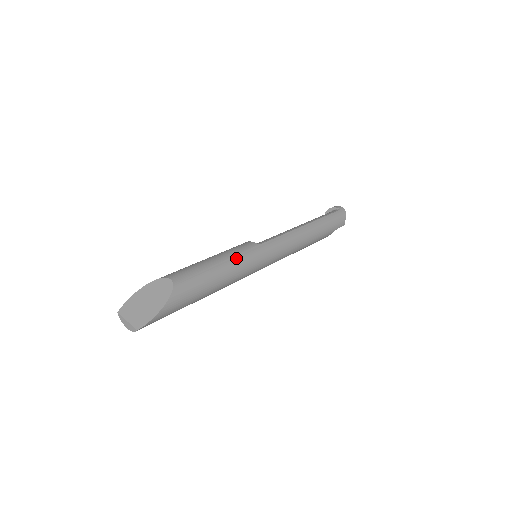
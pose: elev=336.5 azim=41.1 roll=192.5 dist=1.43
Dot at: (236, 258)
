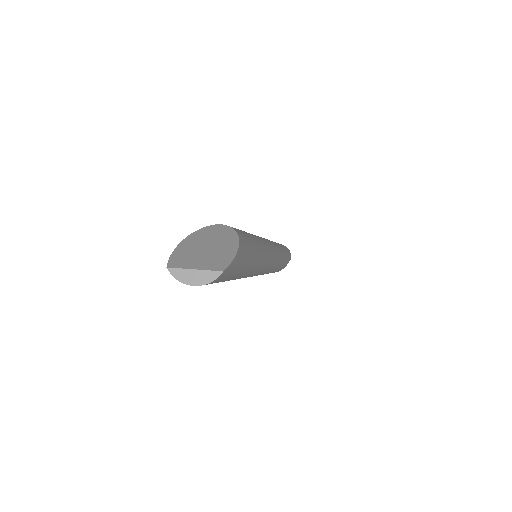
Dot at: occluded
